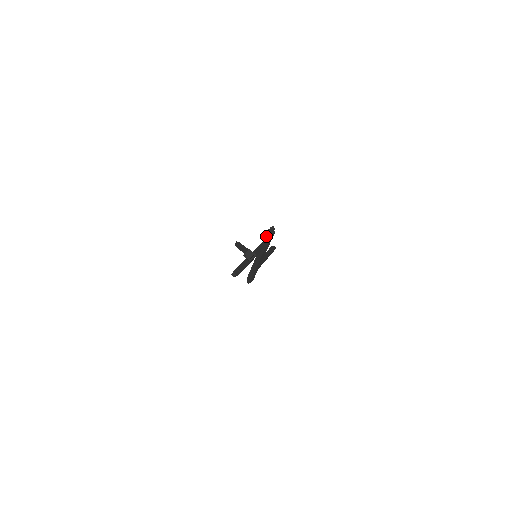
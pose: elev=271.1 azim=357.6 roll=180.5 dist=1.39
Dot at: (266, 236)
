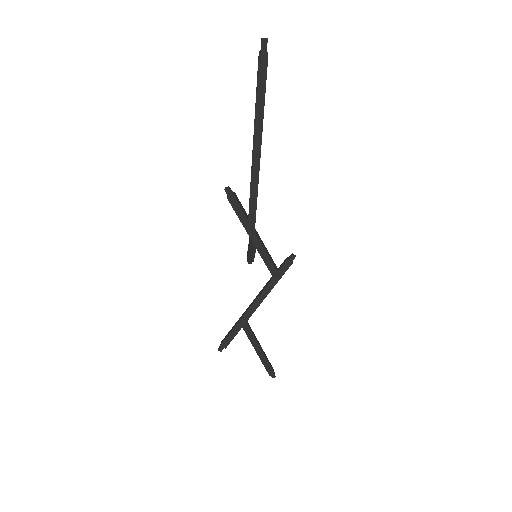
Dot at: (281, 265)
